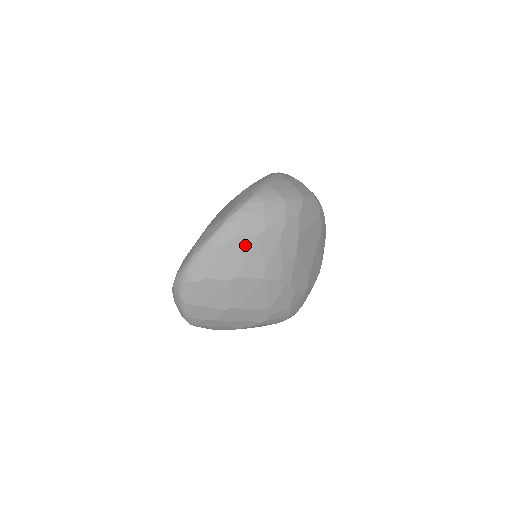
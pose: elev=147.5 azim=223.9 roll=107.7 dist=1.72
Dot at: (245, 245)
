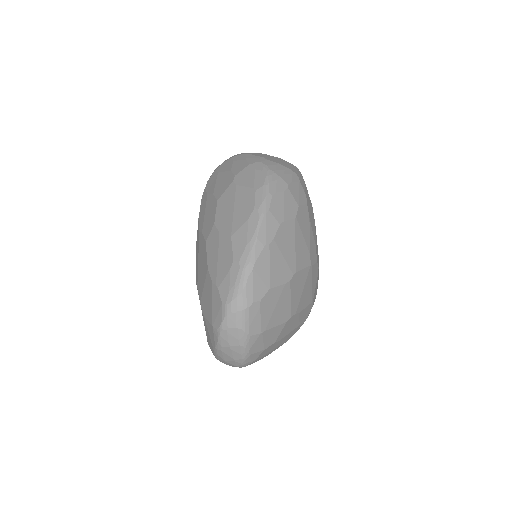
Dot at: (290, 232)
